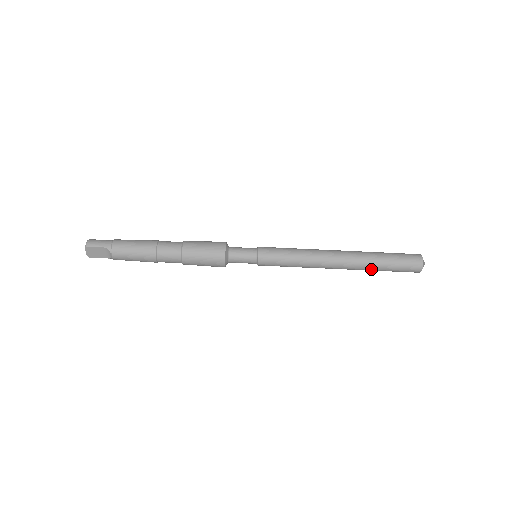
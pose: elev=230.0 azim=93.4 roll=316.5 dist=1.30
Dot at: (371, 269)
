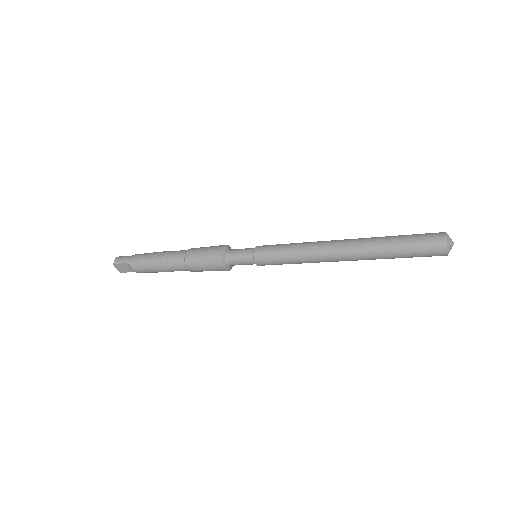
Dot at: (381, 258)
